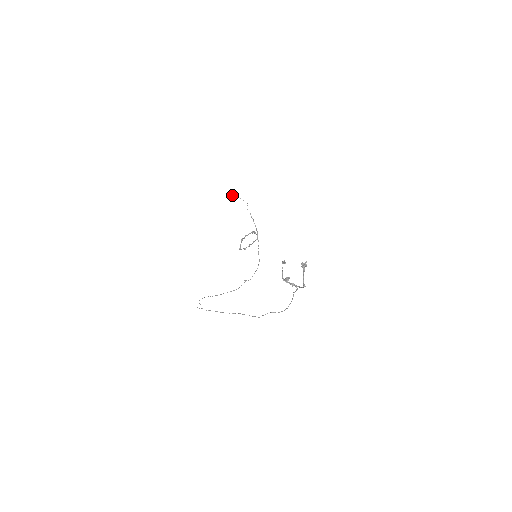
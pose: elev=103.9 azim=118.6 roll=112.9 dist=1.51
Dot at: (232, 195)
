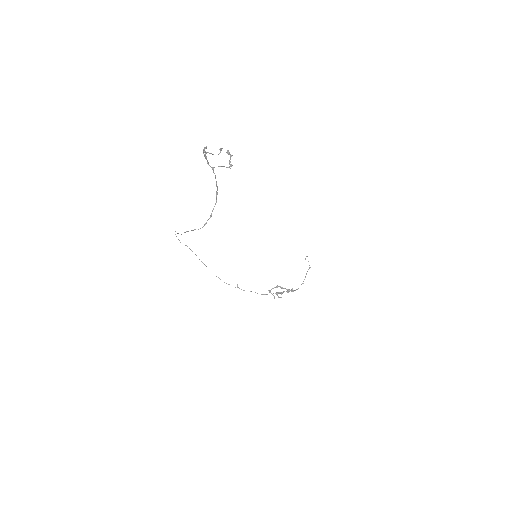
Dot at: (306, 256)
